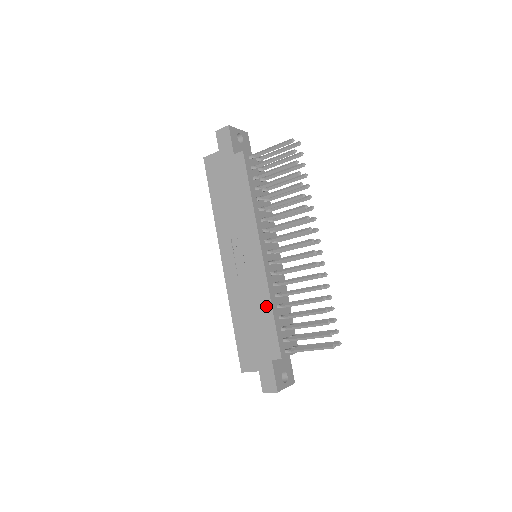
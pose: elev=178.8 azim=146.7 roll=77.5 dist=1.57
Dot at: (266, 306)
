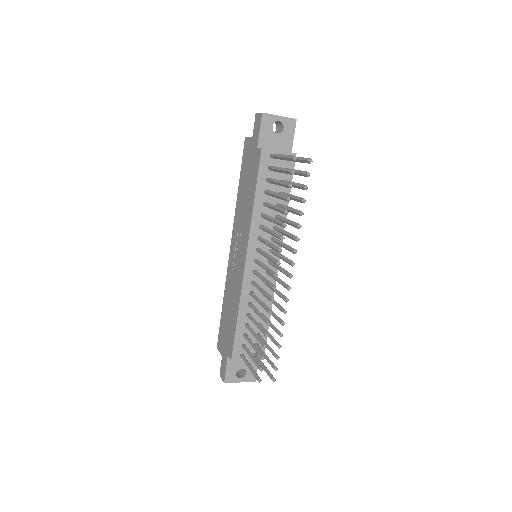
Dot at: (236, 309)
